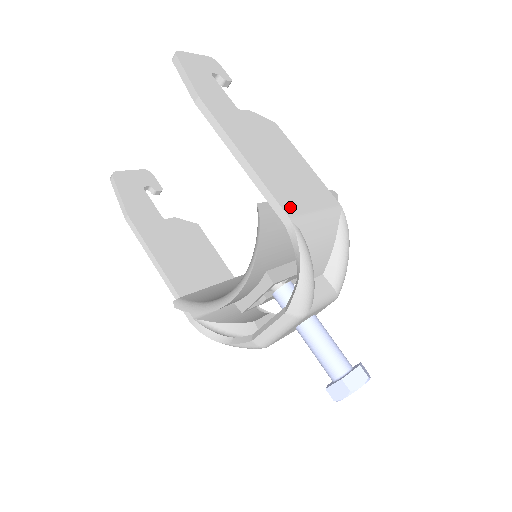
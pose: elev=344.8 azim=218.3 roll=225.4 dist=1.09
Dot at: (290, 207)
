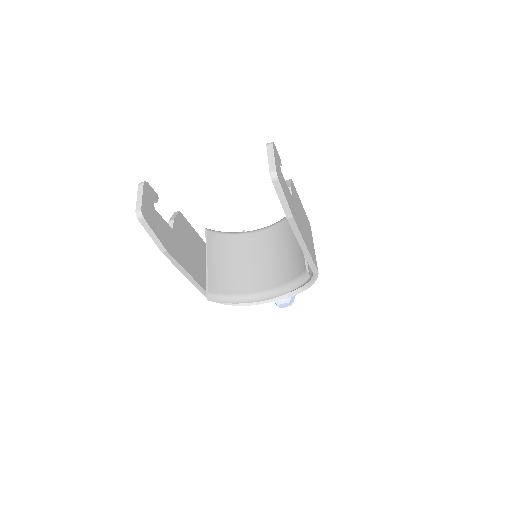
Dot at: (316, 263)
